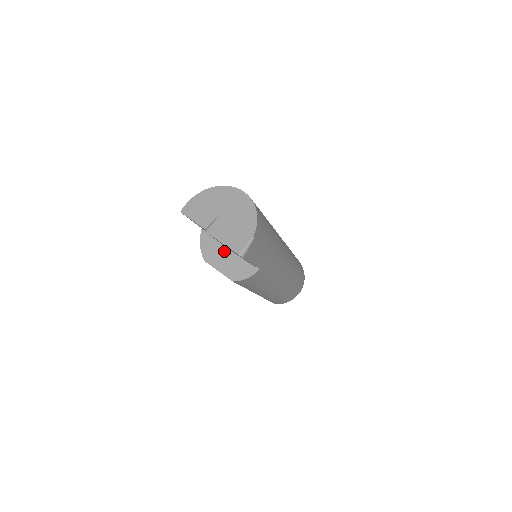
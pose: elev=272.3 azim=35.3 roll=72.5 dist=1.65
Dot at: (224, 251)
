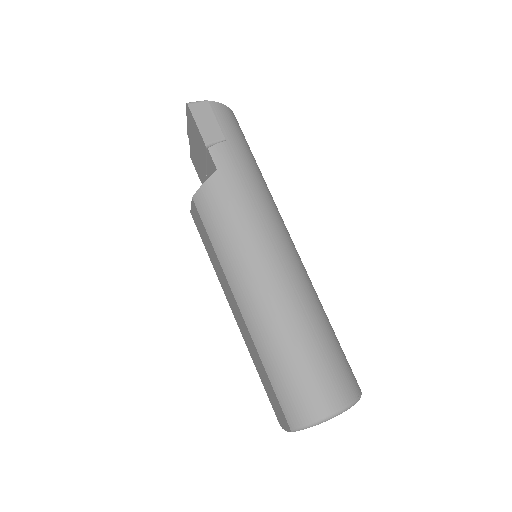
Dot at: occluded
